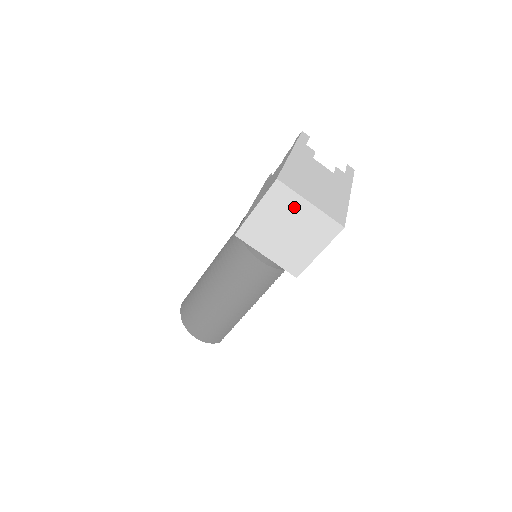
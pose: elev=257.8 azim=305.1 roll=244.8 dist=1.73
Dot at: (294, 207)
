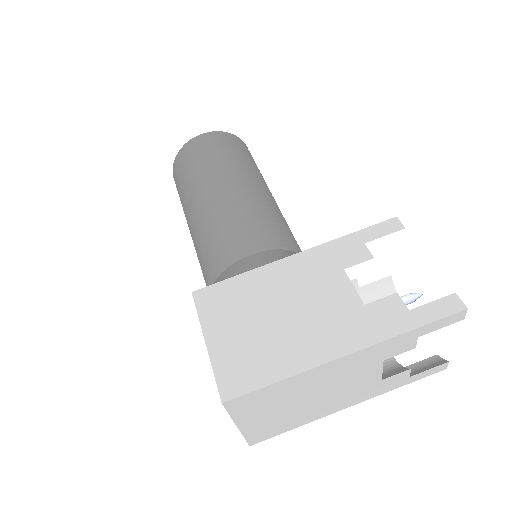
Dot at: occluded
